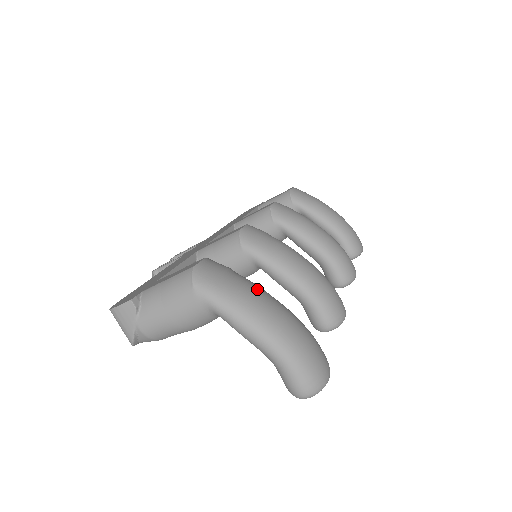
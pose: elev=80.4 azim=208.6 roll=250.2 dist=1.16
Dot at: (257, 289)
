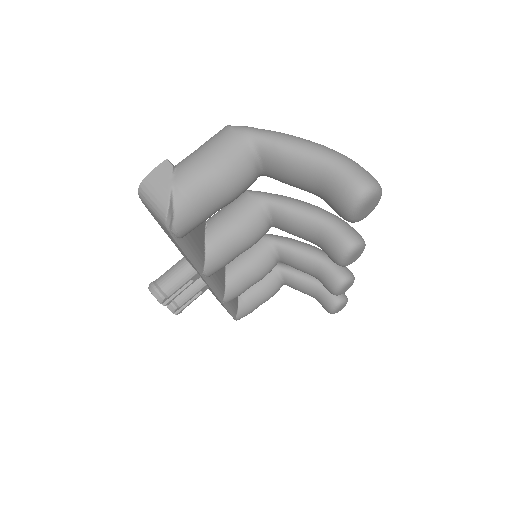
Dot at: occluded
